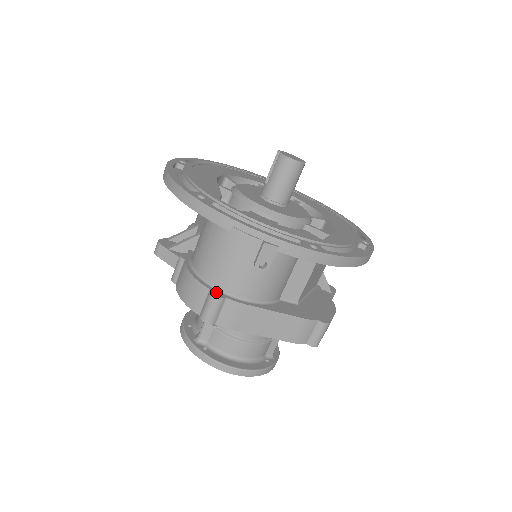
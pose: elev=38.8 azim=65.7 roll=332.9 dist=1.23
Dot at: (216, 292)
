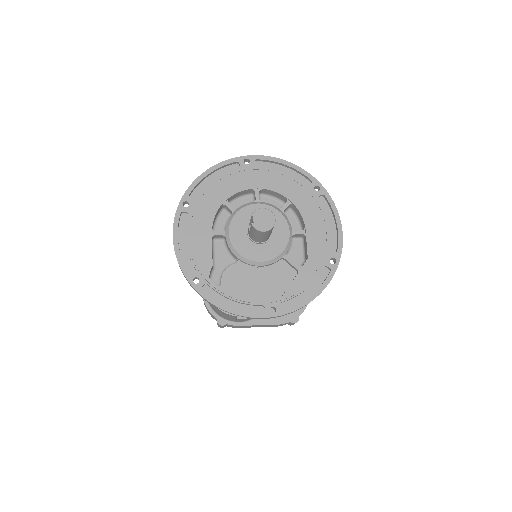
Dot at: (220, 321)
